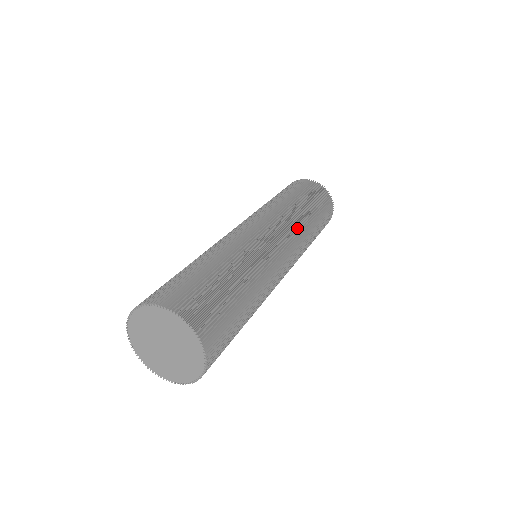
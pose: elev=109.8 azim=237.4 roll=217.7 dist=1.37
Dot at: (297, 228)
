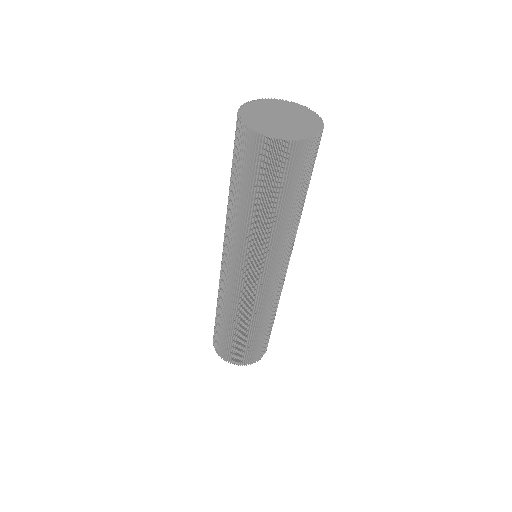
Dot at: occluded
